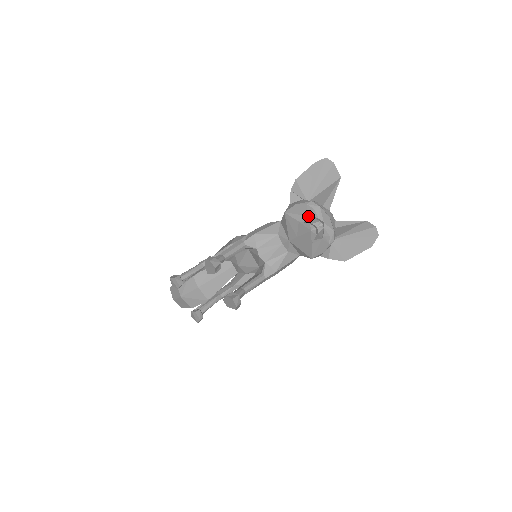
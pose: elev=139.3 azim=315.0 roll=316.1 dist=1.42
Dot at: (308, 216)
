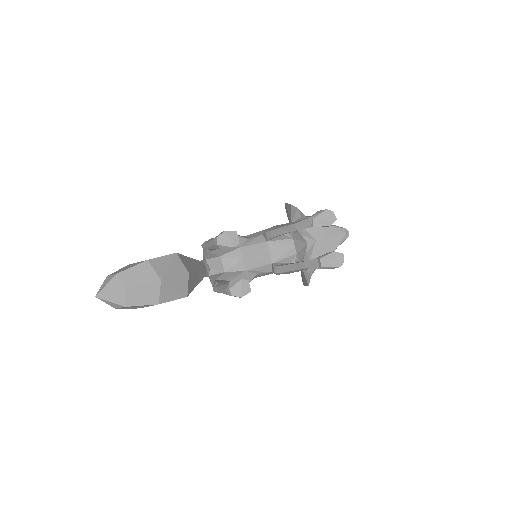
Dot at: (334, 225)
